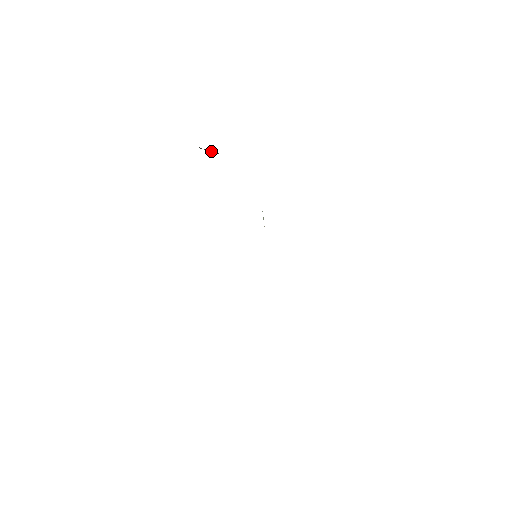
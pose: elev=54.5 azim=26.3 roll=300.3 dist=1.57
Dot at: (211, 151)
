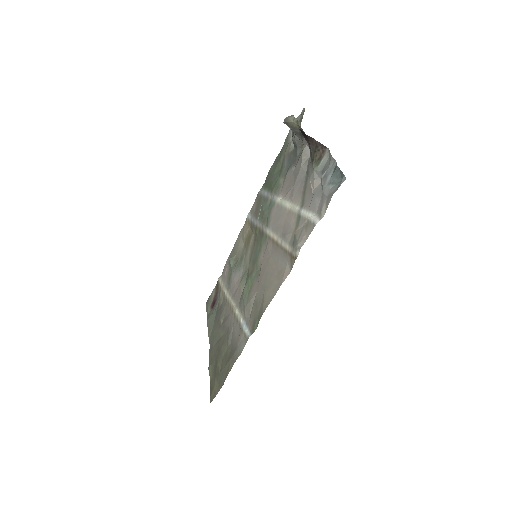
Dot at: (300, 135)
